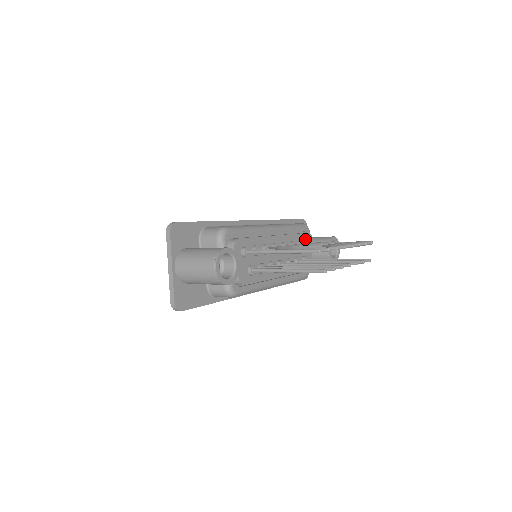
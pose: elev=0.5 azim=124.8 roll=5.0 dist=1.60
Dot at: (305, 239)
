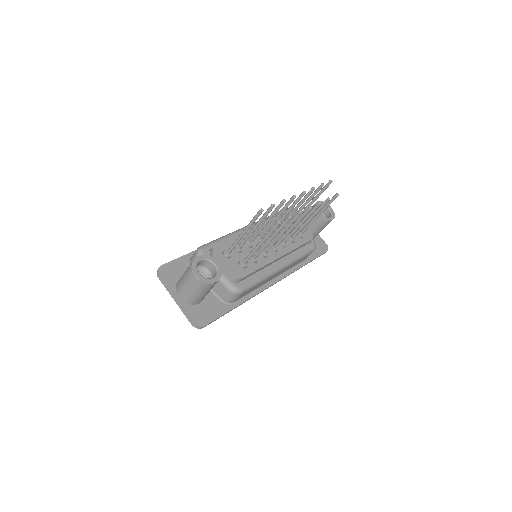
Dot at: occluded
